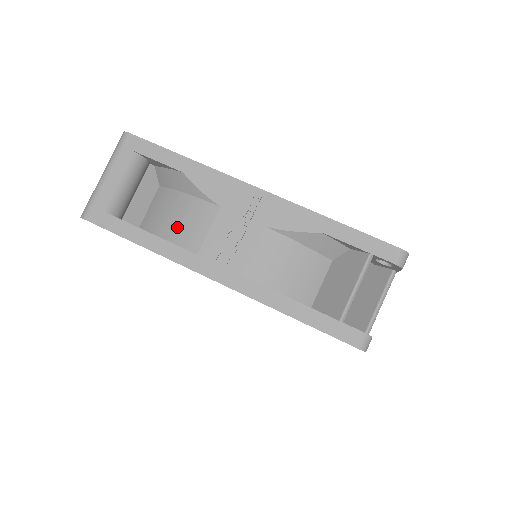
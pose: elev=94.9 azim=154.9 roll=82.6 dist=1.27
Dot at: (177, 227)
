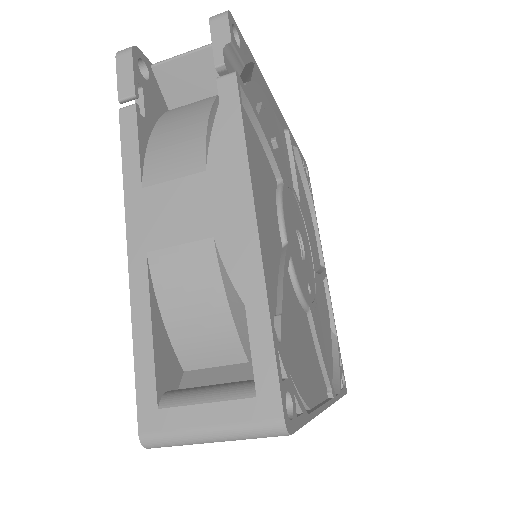
Dot at: occluded
